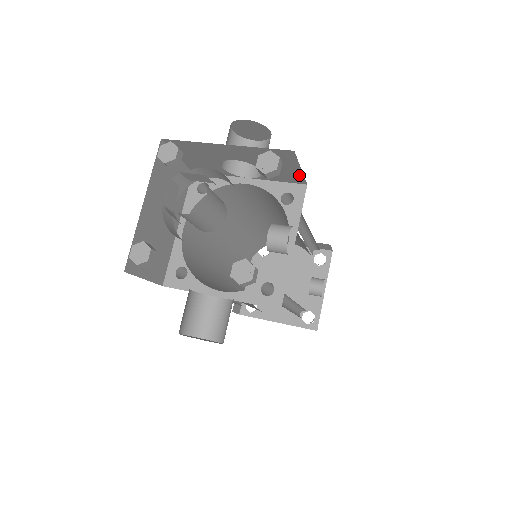
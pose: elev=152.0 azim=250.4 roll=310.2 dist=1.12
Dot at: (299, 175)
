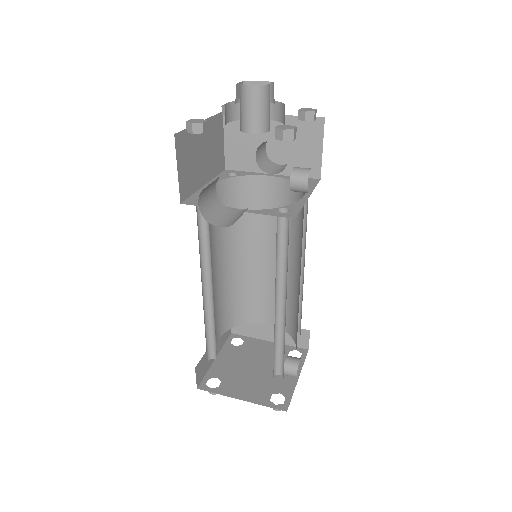
Dot at: (318, 162)
